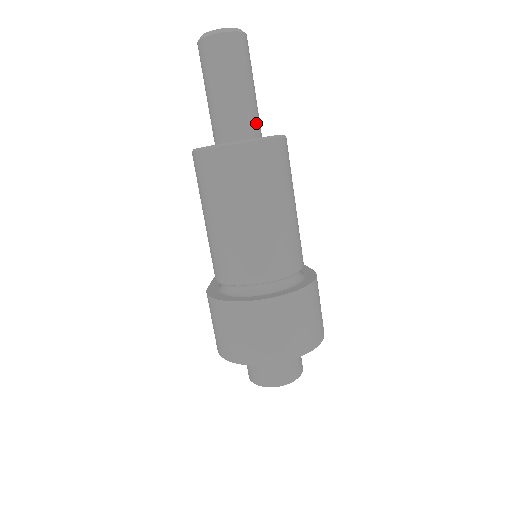
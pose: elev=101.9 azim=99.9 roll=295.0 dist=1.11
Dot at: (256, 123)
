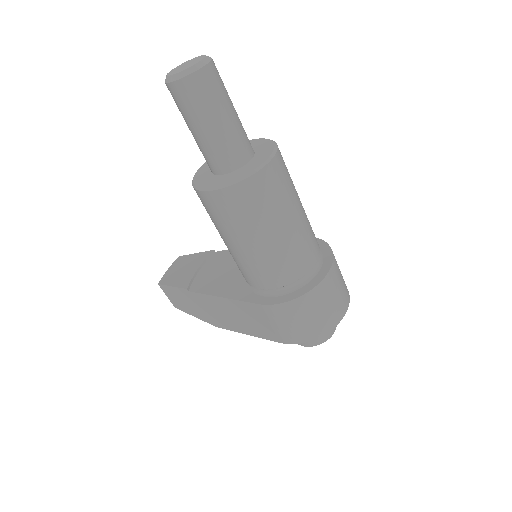
Dot at: occluded
